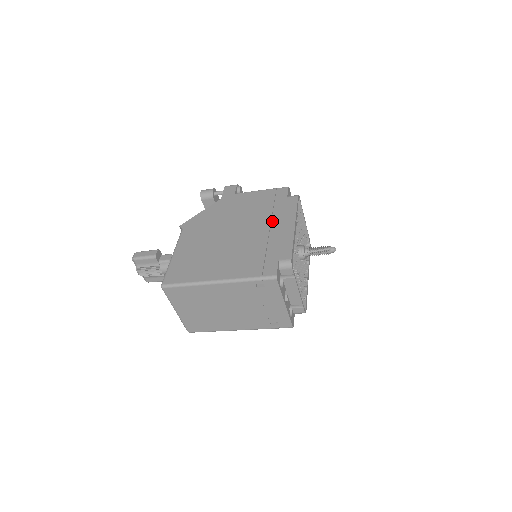
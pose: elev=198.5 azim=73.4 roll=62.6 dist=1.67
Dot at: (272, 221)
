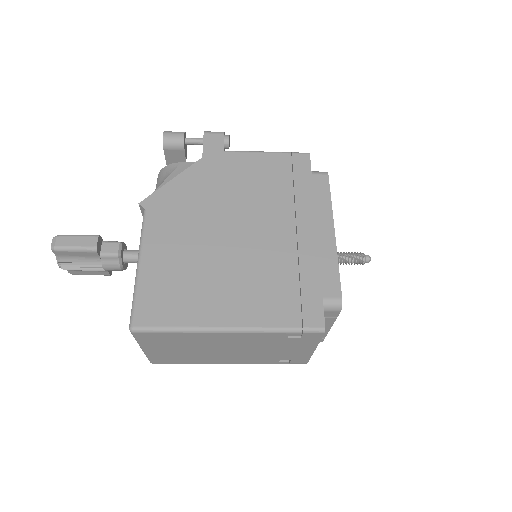
Dot at: (297, 218)
